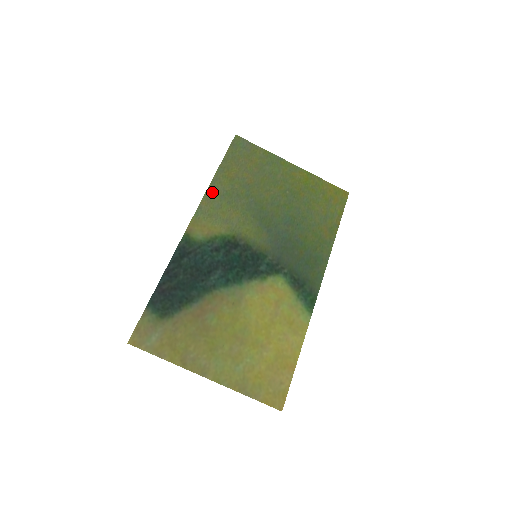
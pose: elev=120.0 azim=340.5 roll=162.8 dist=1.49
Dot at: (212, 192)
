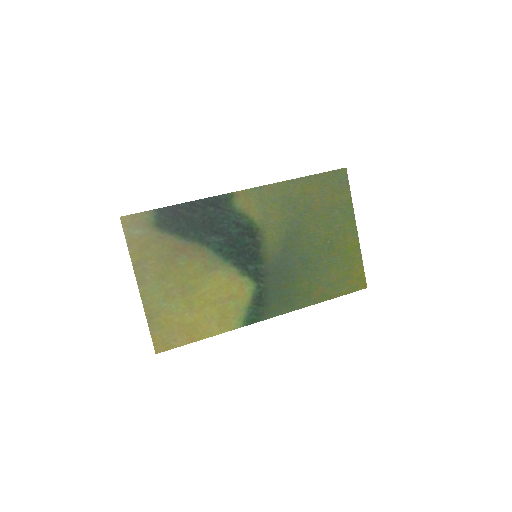
Dot at: (282, 187)
